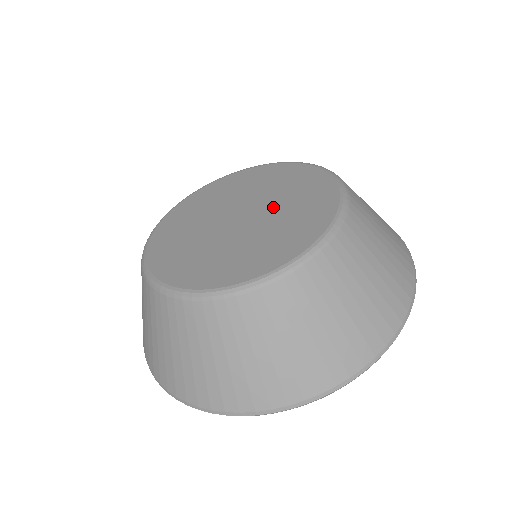
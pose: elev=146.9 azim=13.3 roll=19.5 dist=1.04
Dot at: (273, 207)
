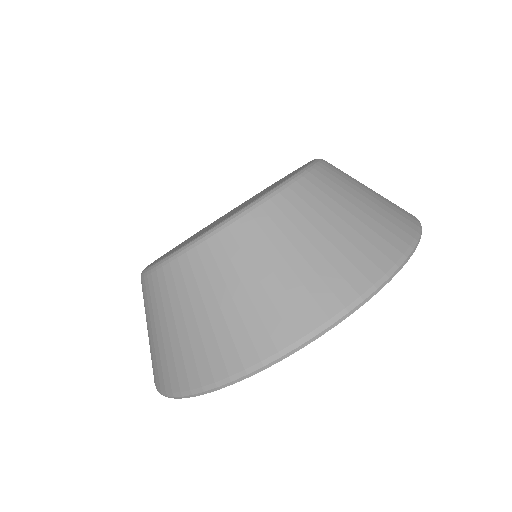
Dot at: occluded
